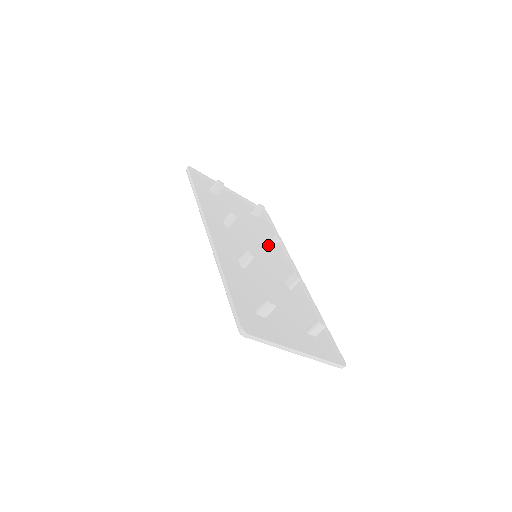
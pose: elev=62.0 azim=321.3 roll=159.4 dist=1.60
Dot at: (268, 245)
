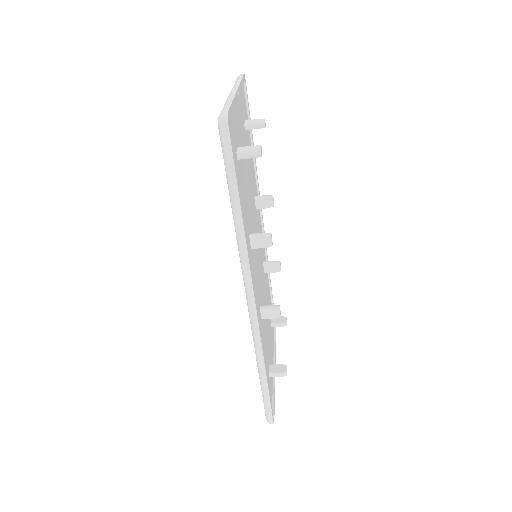
Dot at: (256, 203)
